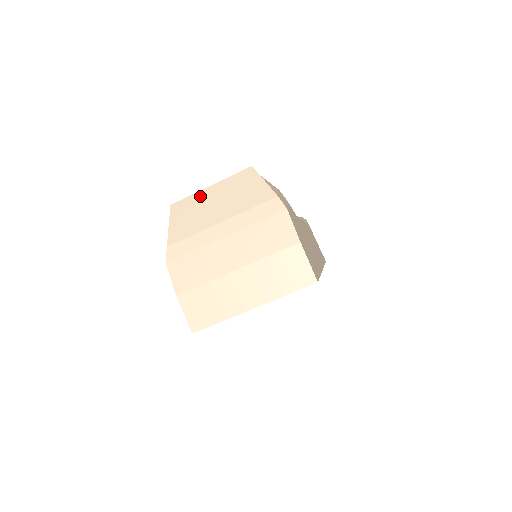
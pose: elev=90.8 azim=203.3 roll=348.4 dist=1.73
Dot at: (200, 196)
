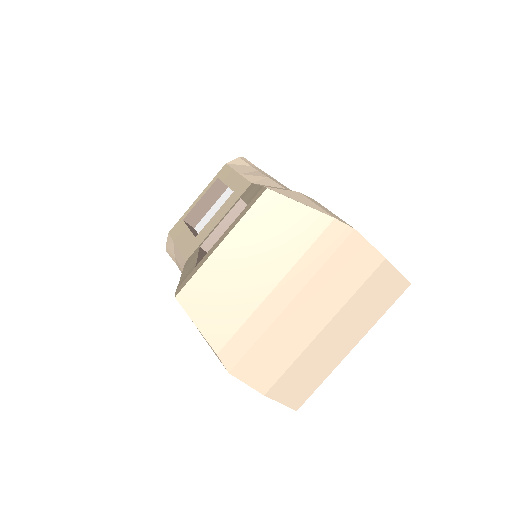
Dot at: (215, 265)
